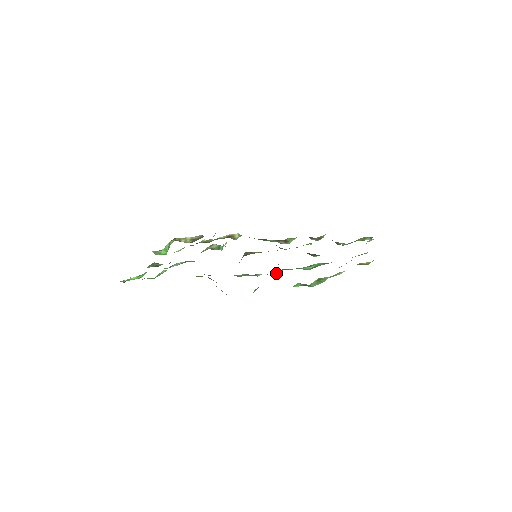
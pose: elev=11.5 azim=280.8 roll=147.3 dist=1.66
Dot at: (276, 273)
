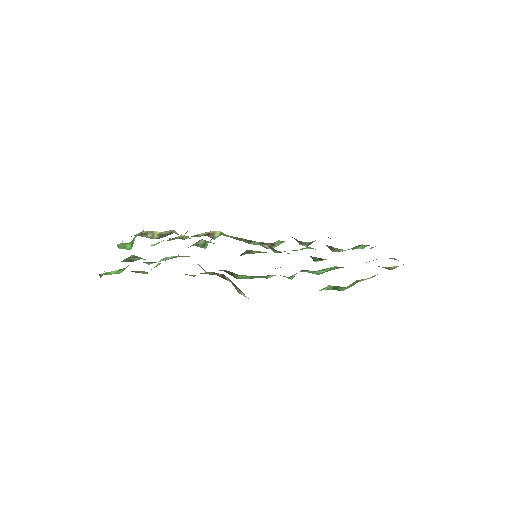
Dot at: (294, 274)
